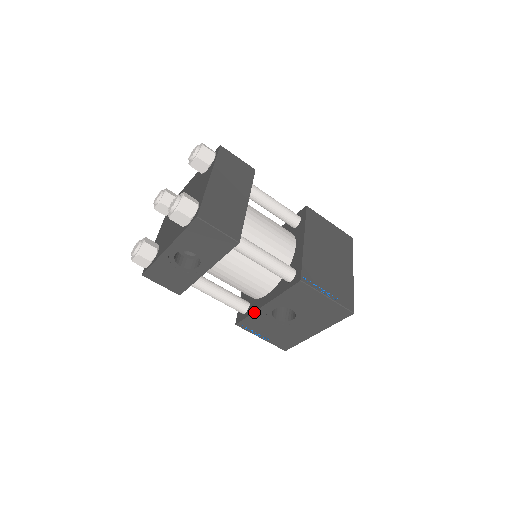
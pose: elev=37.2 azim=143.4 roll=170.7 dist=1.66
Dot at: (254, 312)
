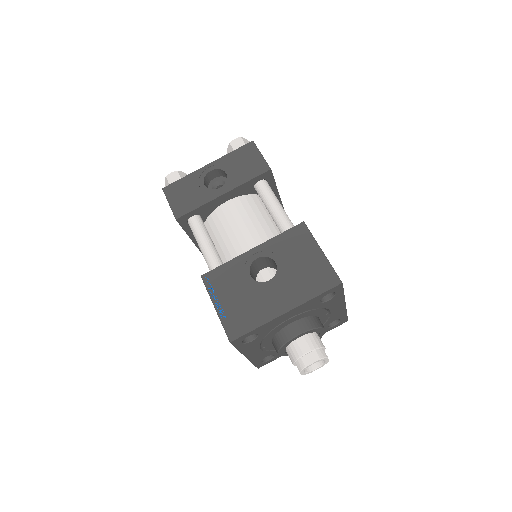
Dot at: (234, 259)
